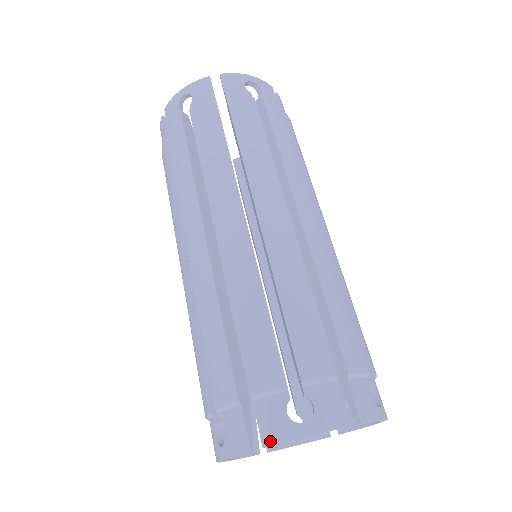
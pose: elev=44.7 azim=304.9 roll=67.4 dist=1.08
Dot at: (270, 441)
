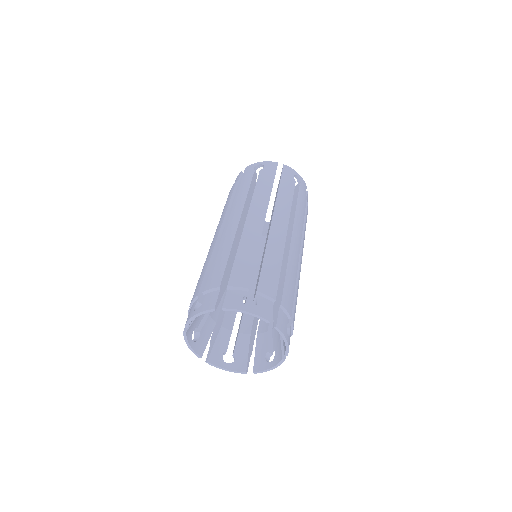
Dot at: (228, 306)
